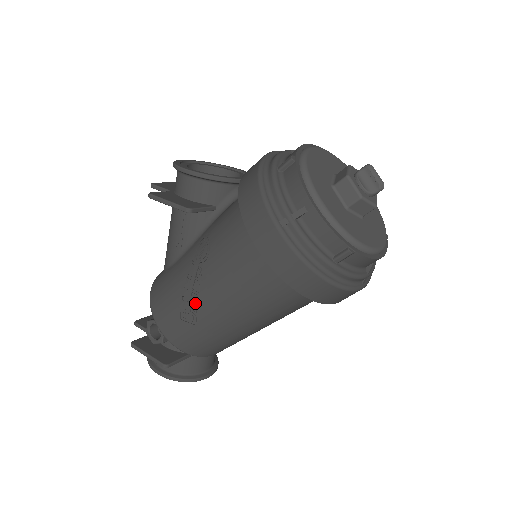
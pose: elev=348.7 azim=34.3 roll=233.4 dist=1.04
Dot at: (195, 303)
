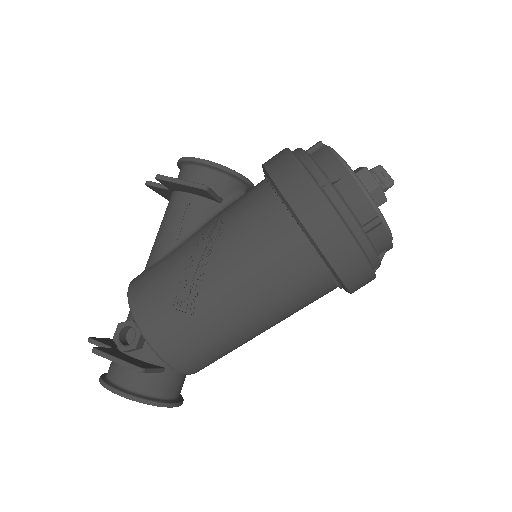
Dot at: (197, 285)
